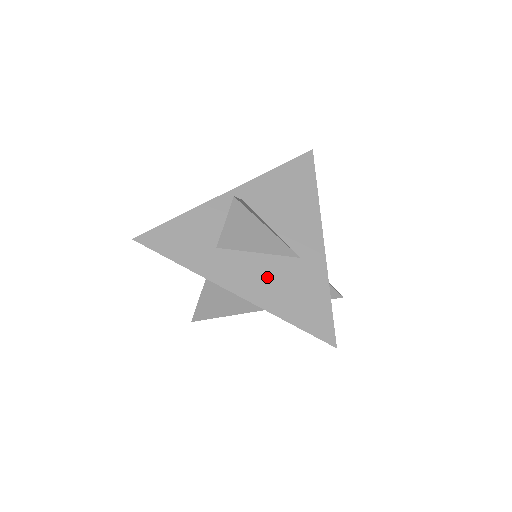
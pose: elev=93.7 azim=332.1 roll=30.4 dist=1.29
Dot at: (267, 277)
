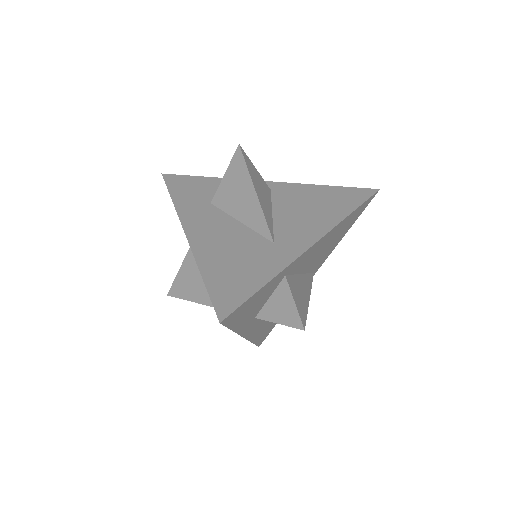
Dot at: (226, 238)
